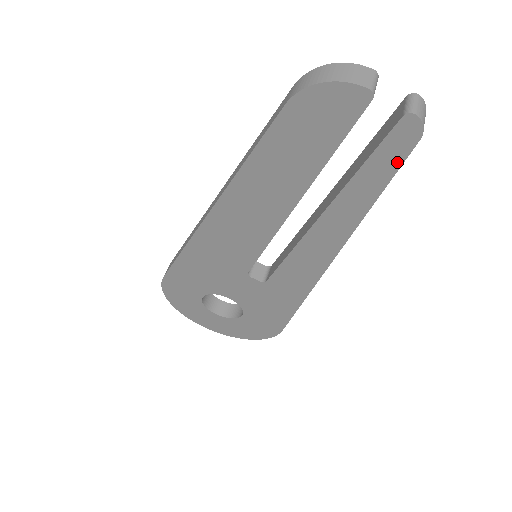
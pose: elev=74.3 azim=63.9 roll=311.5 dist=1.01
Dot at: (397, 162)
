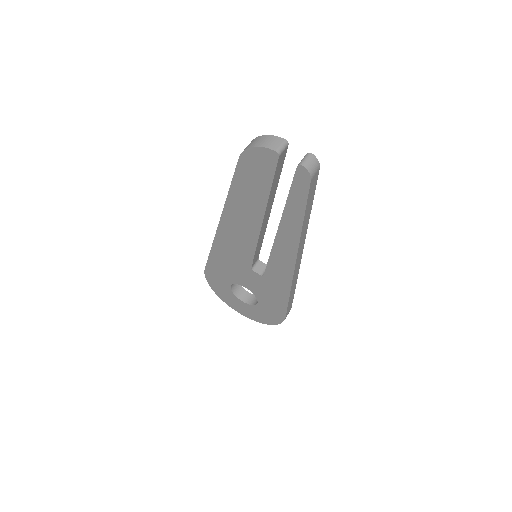
Dot at: (305, 194)
